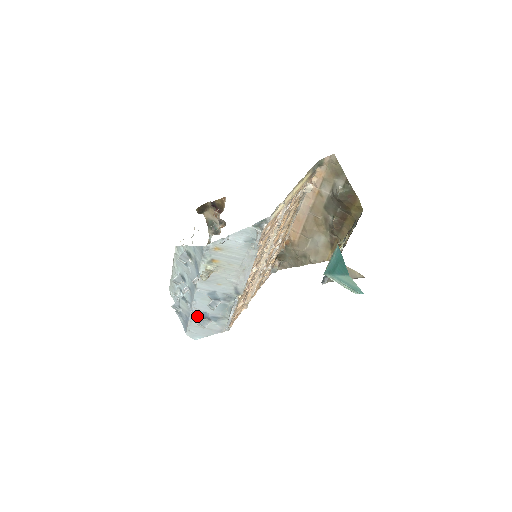
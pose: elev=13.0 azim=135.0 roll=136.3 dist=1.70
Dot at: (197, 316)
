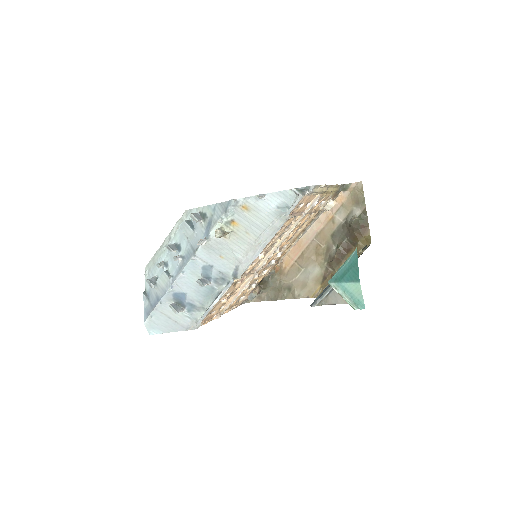
Dot at: (172, 297)
